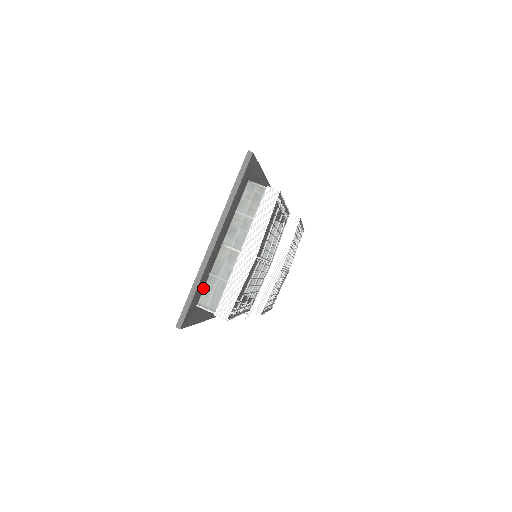
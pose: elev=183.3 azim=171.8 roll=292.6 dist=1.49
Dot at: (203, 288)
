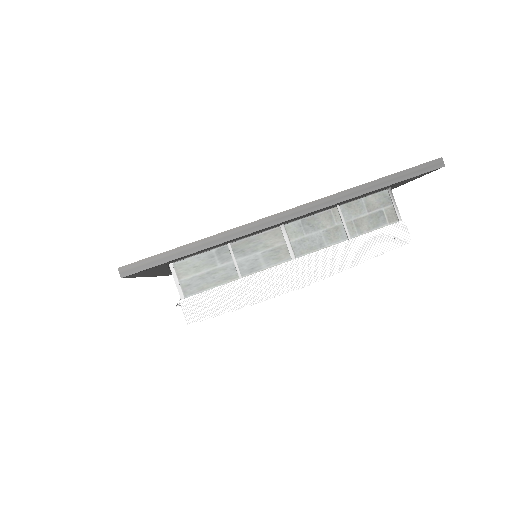
Dot at: (202, 252)
